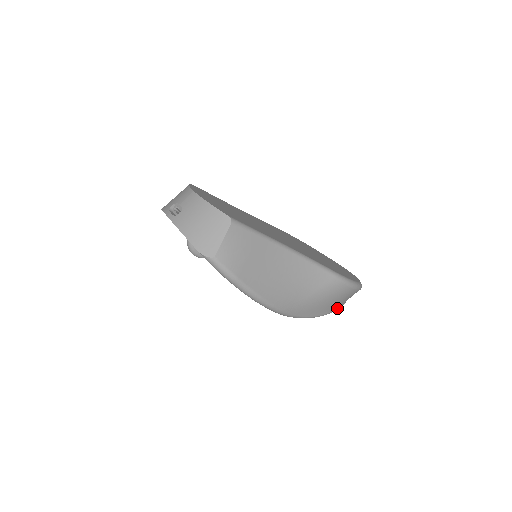
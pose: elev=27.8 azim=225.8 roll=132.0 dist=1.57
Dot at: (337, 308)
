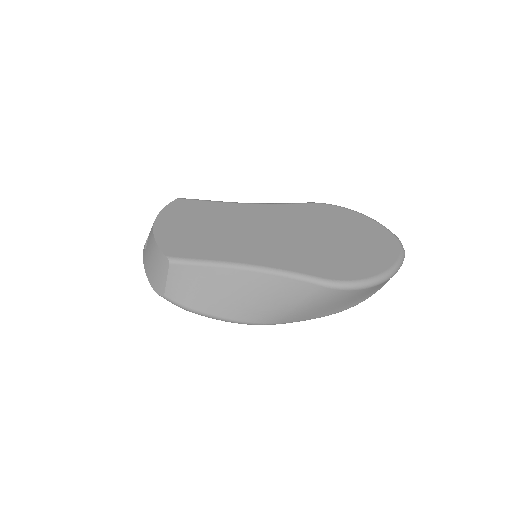
Dot at: (360, 301)
